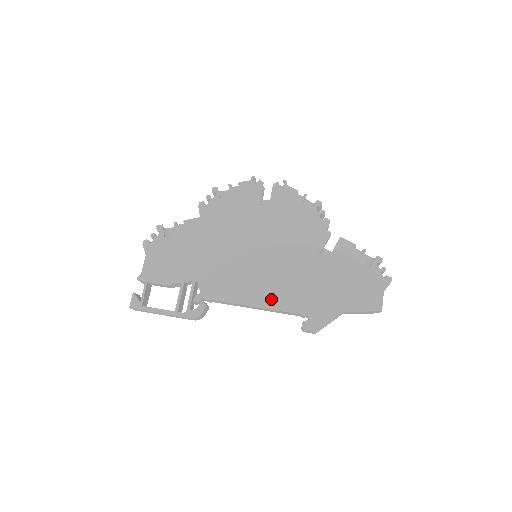
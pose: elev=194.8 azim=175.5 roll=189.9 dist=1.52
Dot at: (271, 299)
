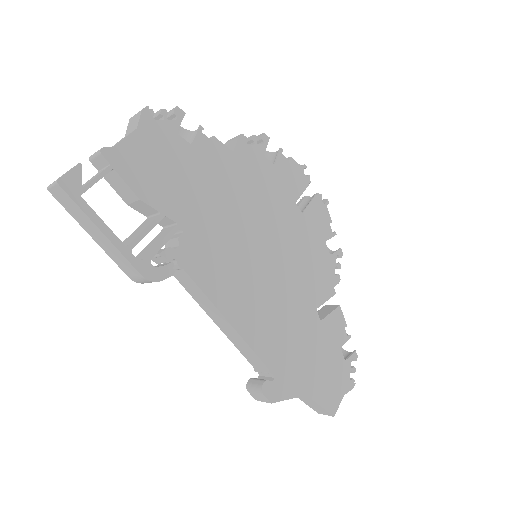
Dot at: (250, 325)
